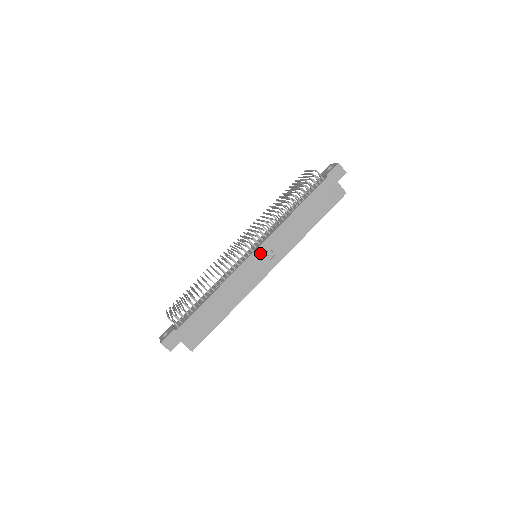
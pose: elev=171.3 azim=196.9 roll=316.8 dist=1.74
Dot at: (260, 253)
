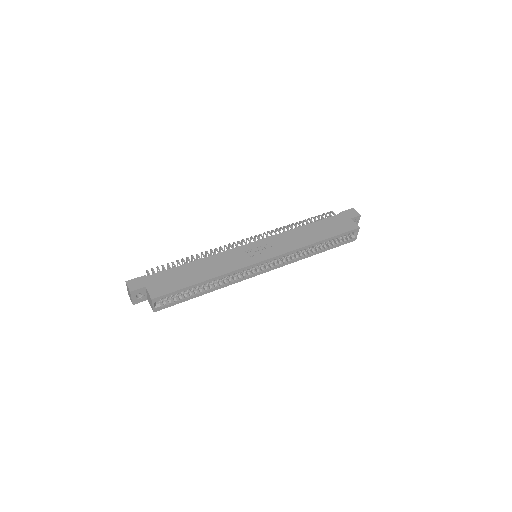
Dot at: (259, 245)
